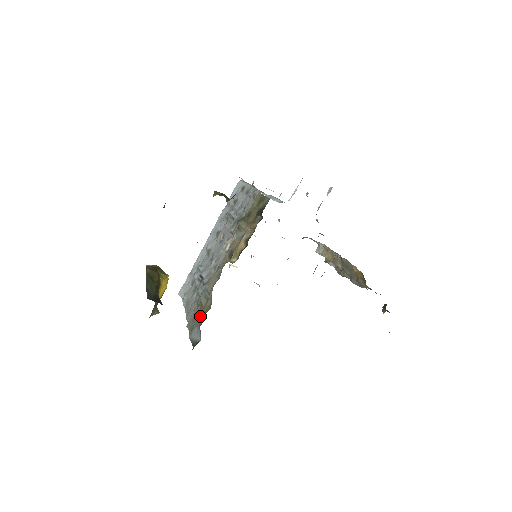
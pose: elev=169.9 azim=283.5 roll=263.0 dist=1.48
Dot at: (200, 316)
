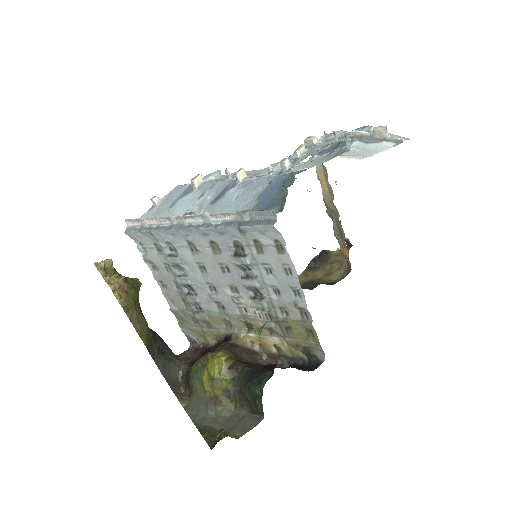
Dot at: (197, 330)
